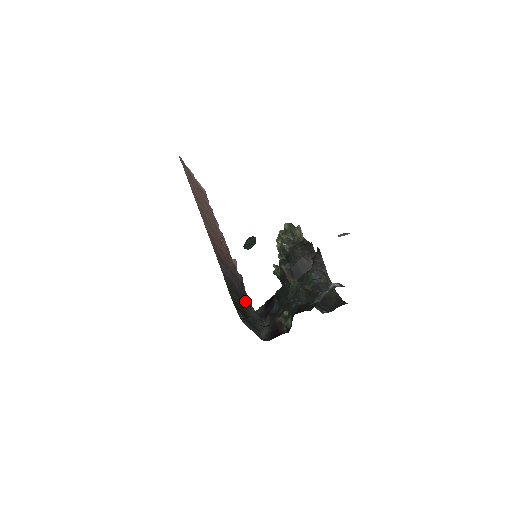
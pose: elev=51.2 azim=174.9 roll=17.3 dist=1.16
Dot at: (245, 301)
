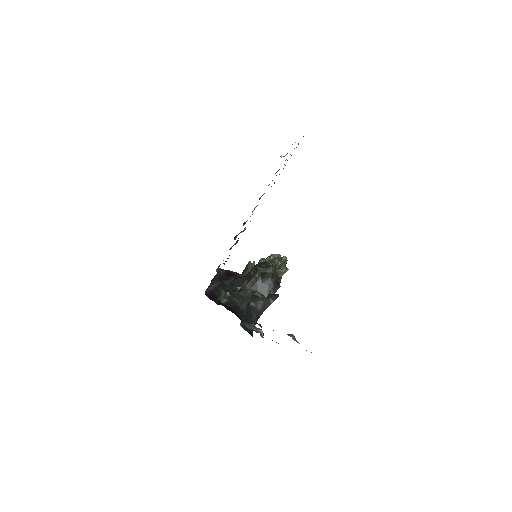
Dot at: occluded
